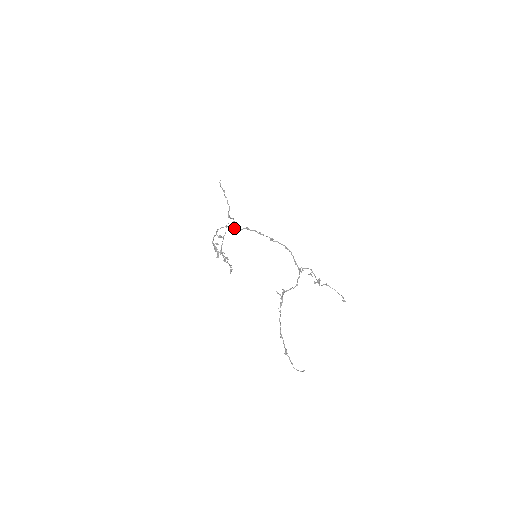
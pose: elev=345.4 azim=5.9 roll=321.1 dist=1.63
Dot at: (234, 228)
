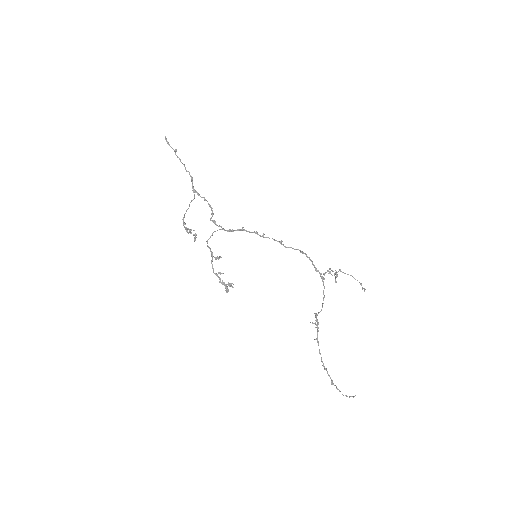
Dot at: (224, 230)
